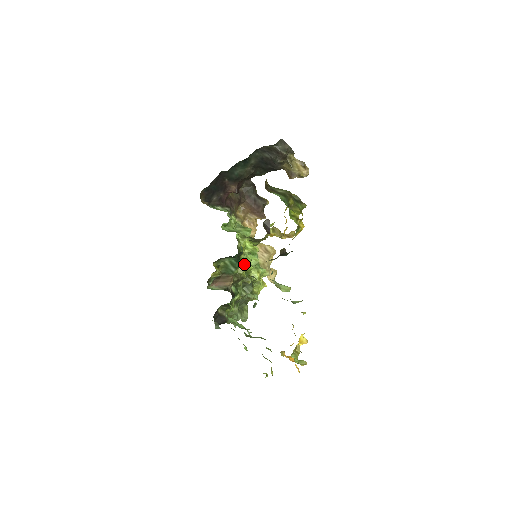
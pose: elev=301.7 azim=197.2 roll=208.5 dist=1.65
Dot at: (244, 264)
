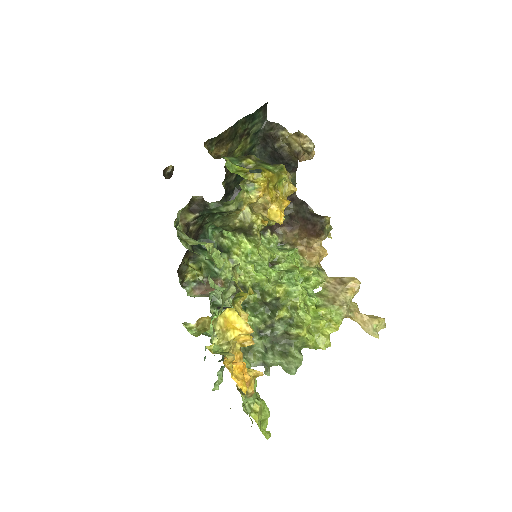
Dot at: (242, 268)
